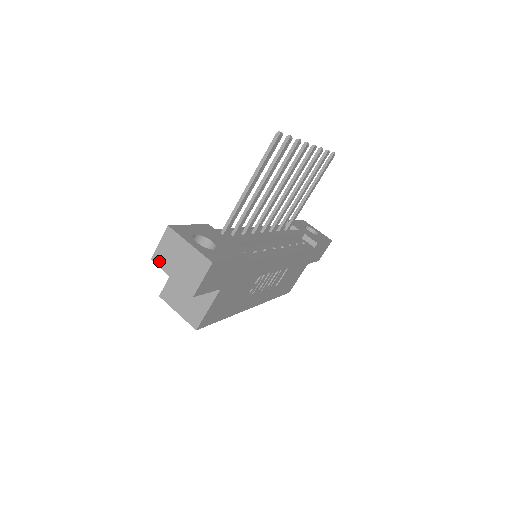
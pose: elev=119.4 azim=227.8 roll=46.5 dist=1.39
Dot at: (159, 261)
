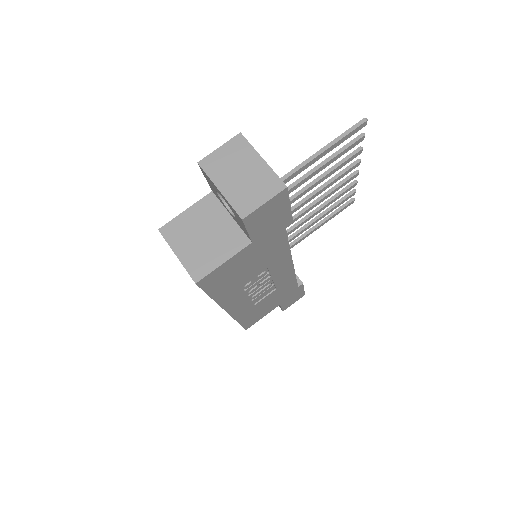
Dot at: (209, 167)
